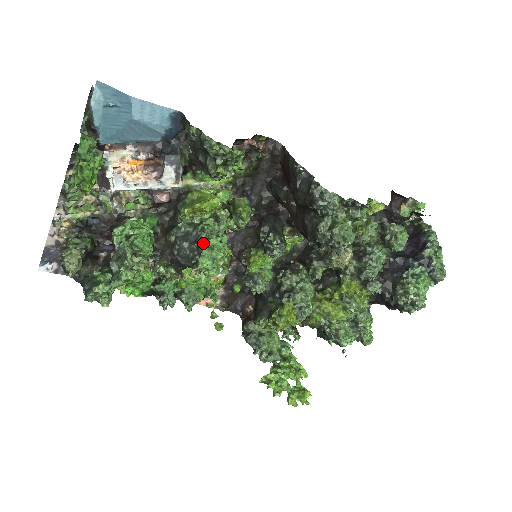
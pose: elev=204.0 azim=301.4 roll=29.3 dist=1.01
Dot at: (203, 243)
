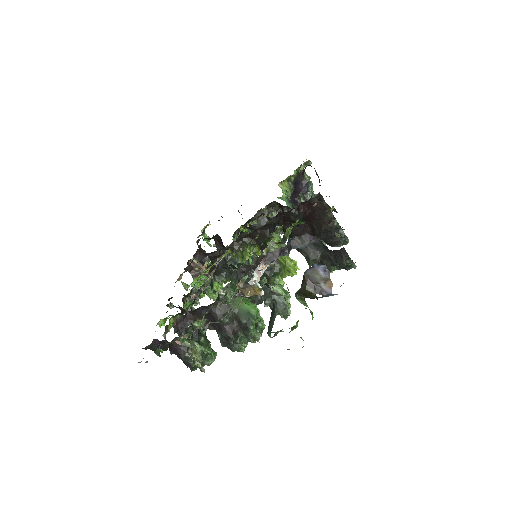
Dot at: (274, 292)
